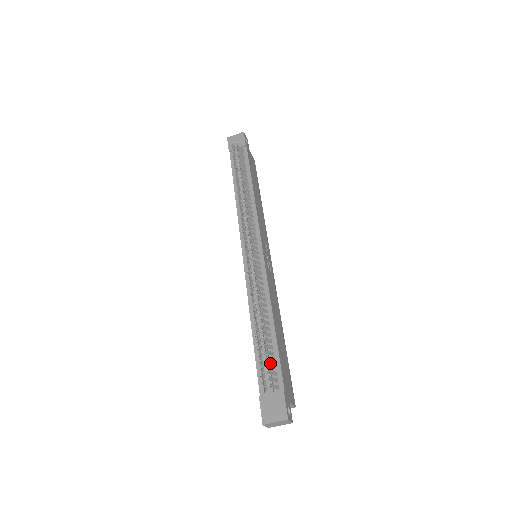
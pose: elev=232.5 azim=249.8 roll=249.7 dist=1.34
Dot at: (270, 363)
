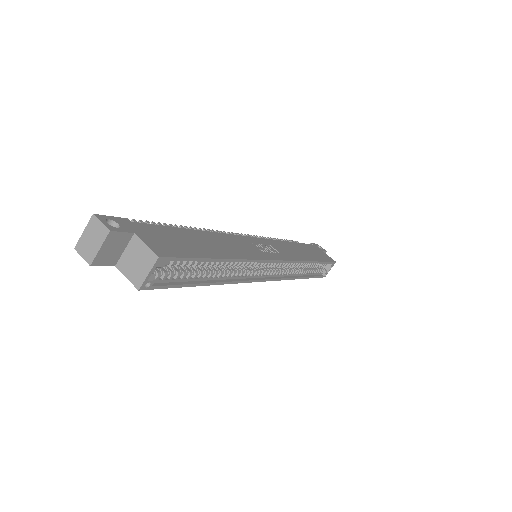
Dot at: occluded
